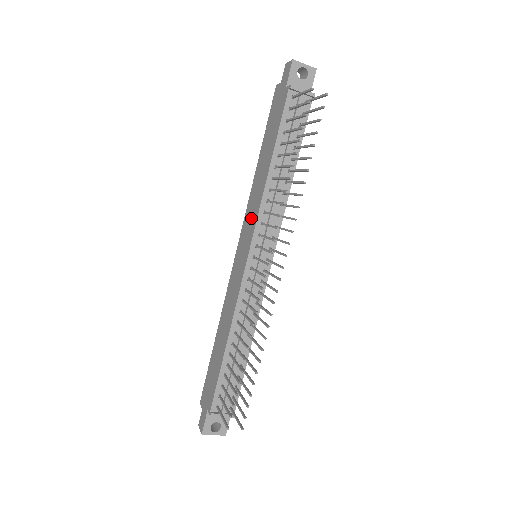
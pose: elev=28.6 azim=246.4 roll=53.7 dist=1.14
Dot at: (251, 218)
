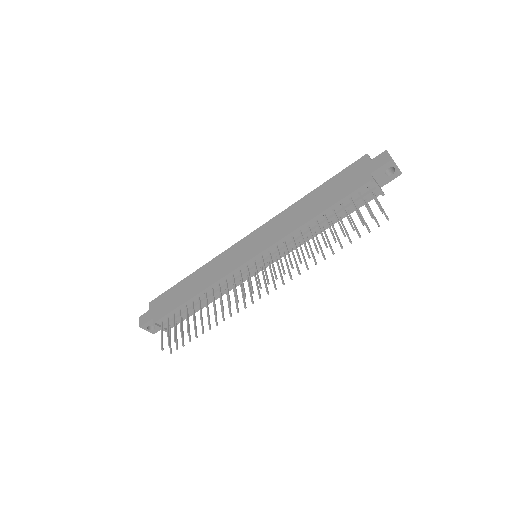
Dot at: (273, 233)
